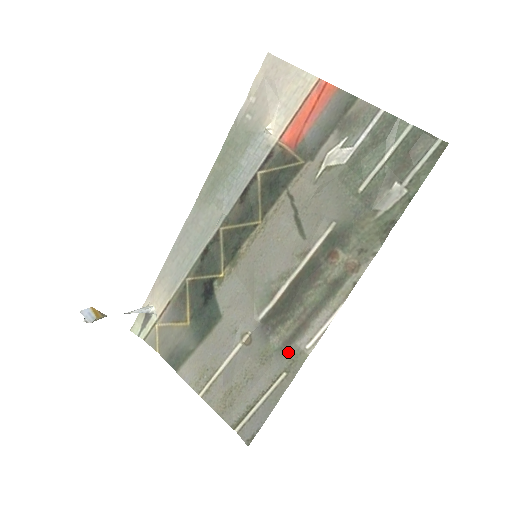
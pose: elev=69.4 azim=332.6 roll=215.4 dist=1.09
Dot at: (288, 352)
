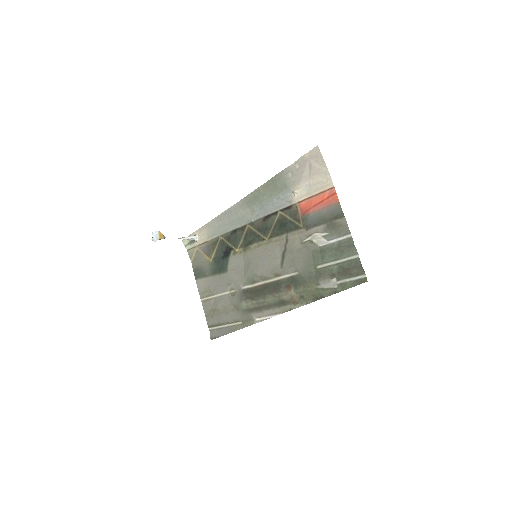
Dot at: (247, 315)
